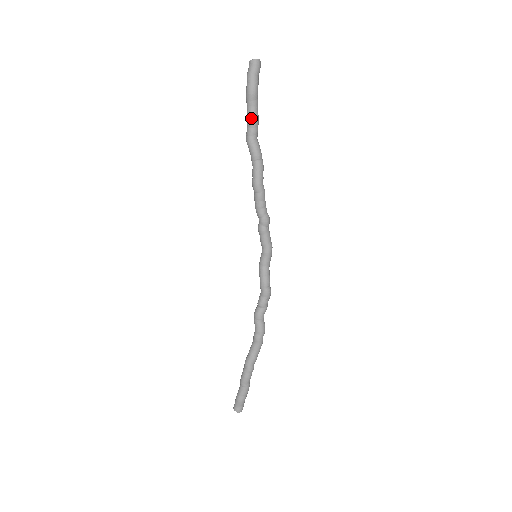
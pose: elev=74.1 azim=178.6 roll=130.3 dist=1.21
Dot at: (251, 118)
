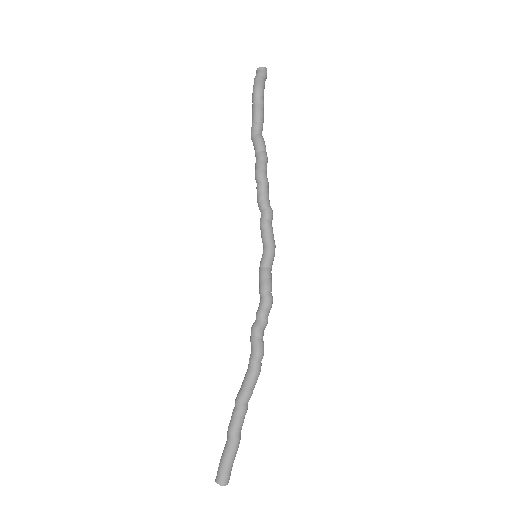
Dot at: (256, 113)
